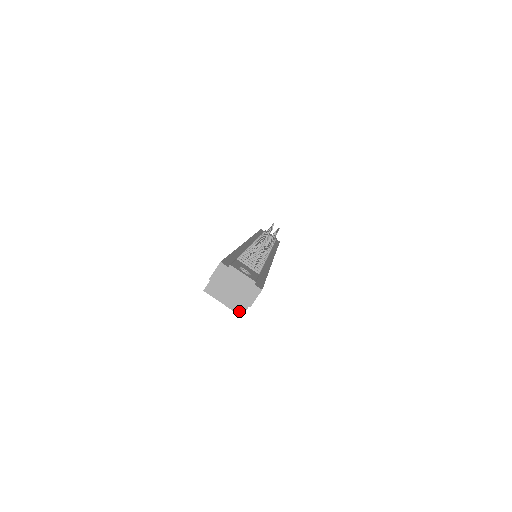
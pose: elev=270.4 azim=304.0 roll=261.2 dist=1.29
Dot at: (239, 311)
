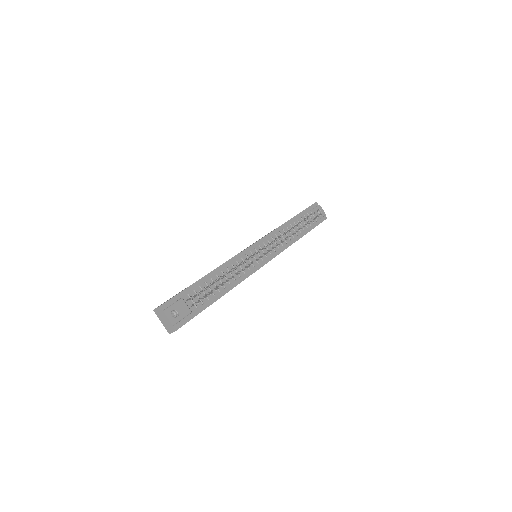
Dot at: occluded
